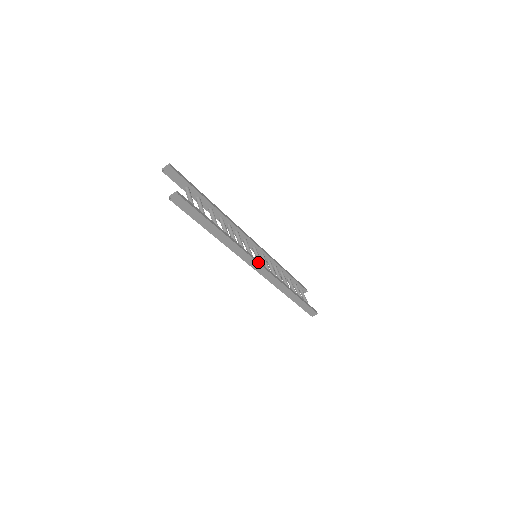
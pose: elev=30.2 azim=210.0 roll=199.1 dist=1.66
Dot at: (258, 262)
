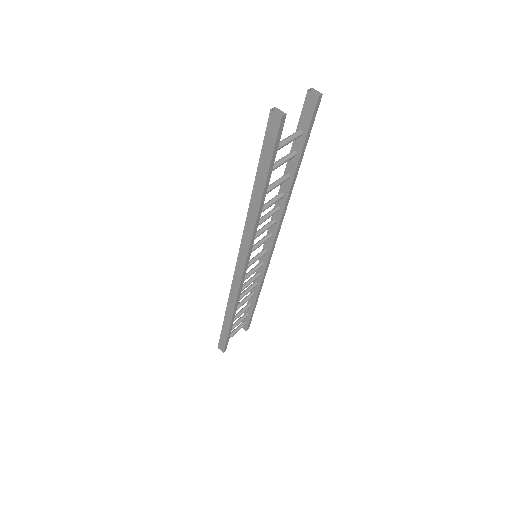
Dot at: (247, 261)
